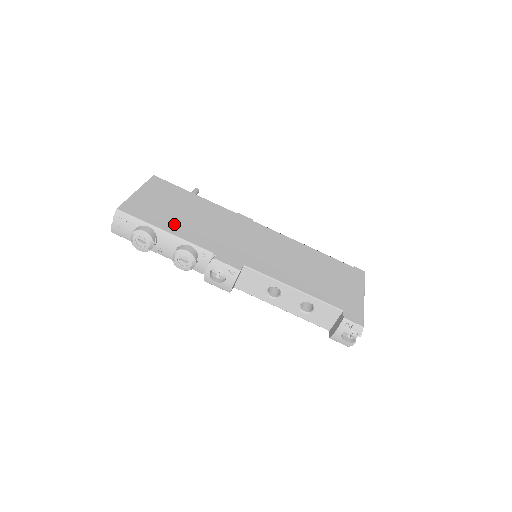
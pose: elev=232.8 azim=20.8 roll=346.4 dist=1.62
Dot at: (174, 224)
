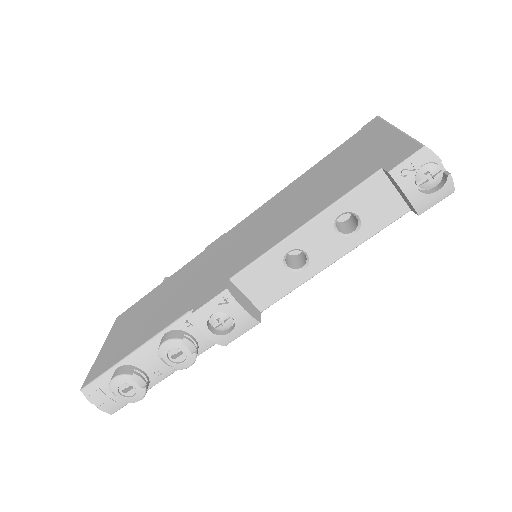
Dot at: (141, 334)
